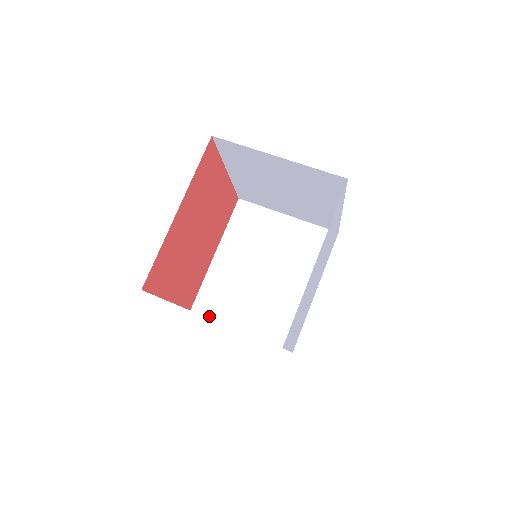
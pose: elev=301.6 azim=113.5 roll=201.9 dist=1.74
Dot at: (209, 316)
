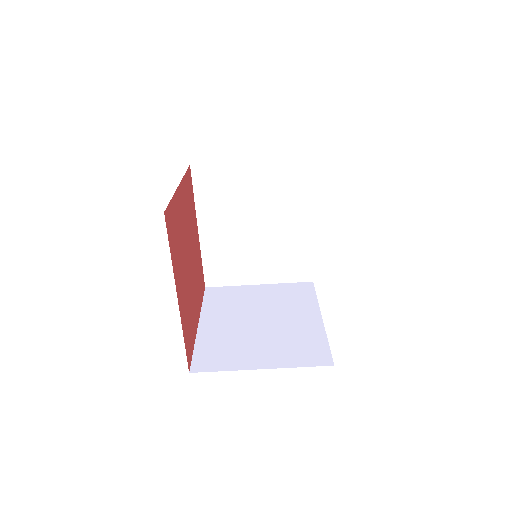
Dot at: (225, 285)
